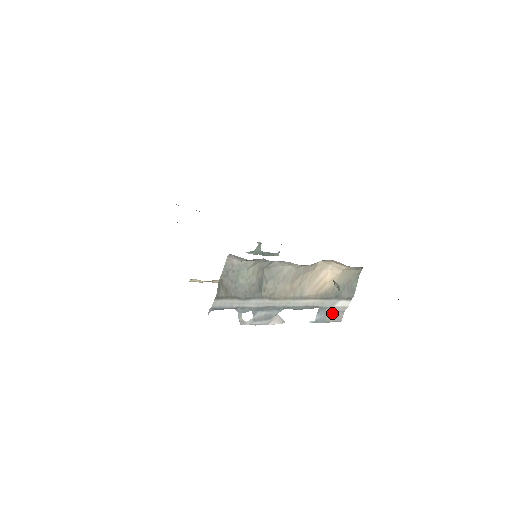
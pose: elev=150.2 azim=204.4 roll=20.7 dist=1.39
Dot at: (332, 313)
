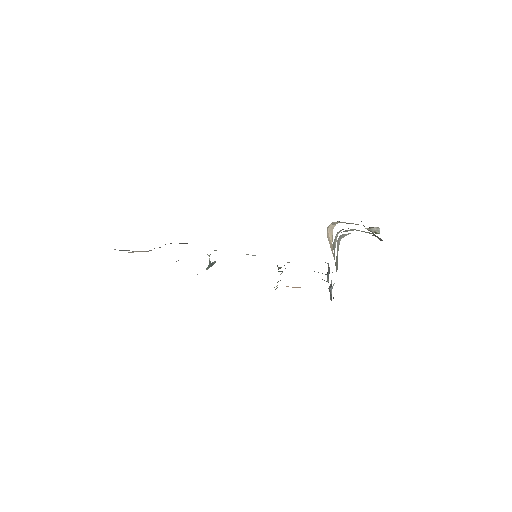
Dot at: (328, 269)
